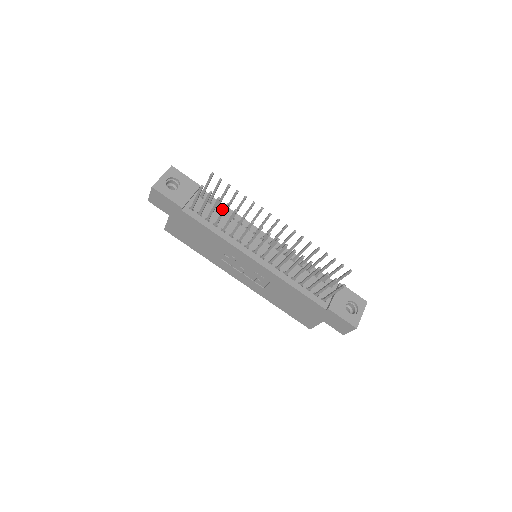
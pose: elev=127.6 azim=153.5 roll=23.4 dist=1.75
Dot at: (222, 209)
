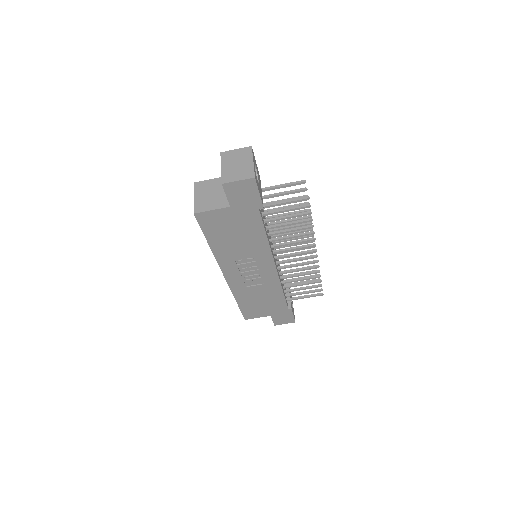
Dot at: occluded
